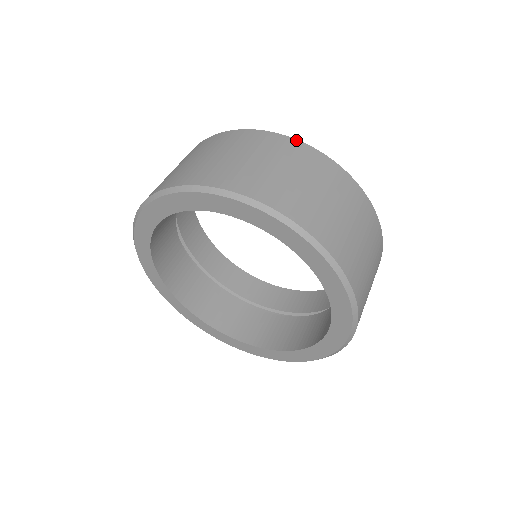
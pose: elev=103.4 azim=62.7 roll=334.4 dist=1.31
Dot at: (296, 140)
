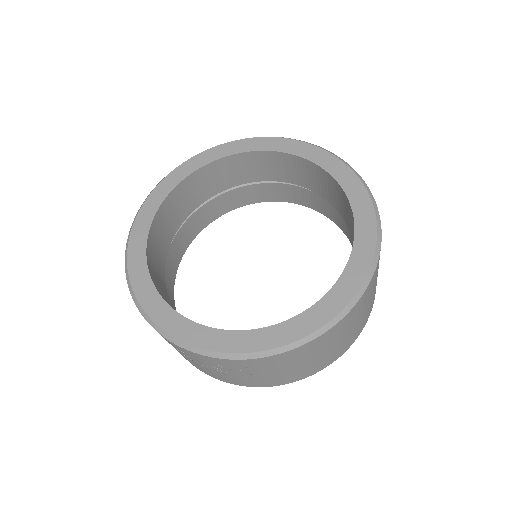
Dot at: occluded
